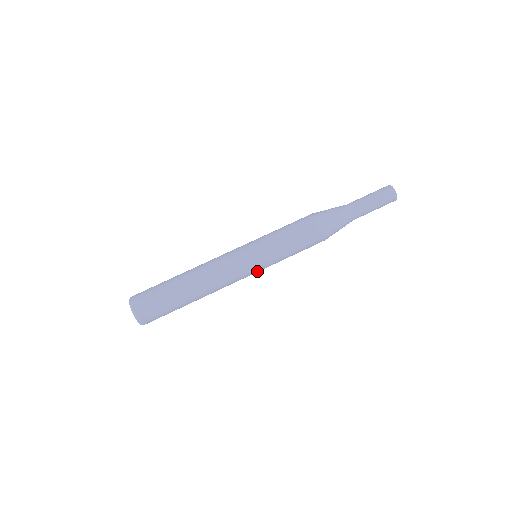
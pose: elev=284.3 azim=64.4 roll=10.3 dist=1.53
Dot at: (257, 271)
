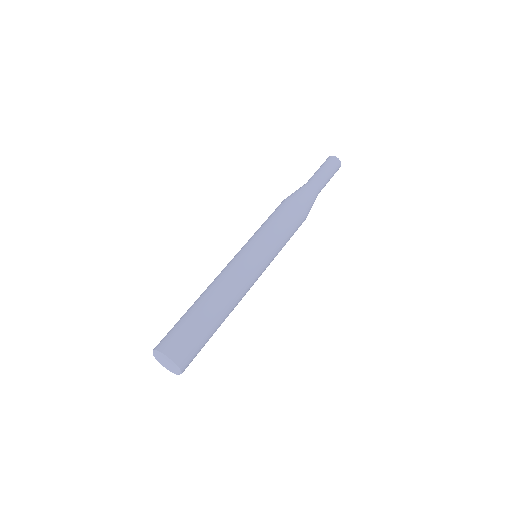
Dot at: (265, 264)
